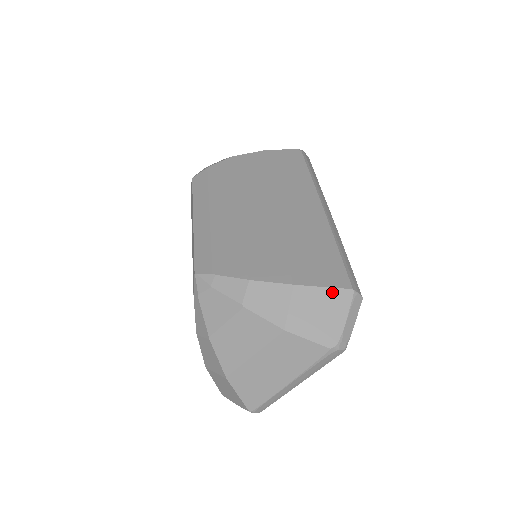
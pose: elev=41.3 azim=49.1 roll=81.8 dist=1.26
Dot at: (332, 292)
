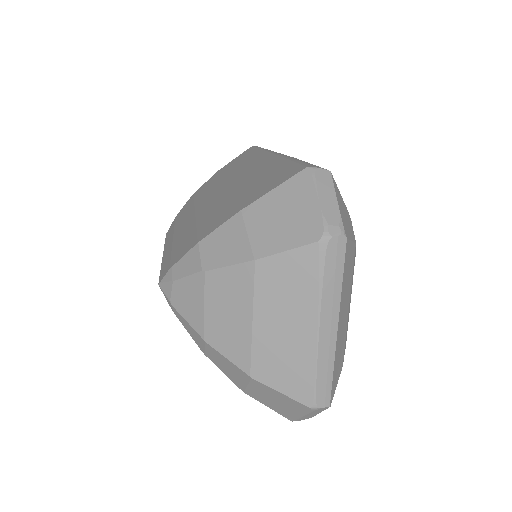
Dot at: (285, 186)
